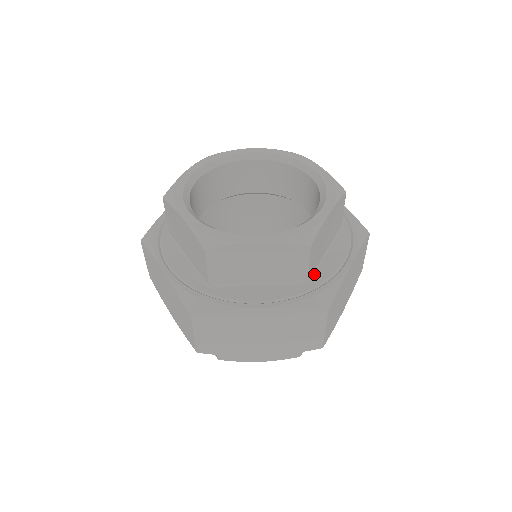
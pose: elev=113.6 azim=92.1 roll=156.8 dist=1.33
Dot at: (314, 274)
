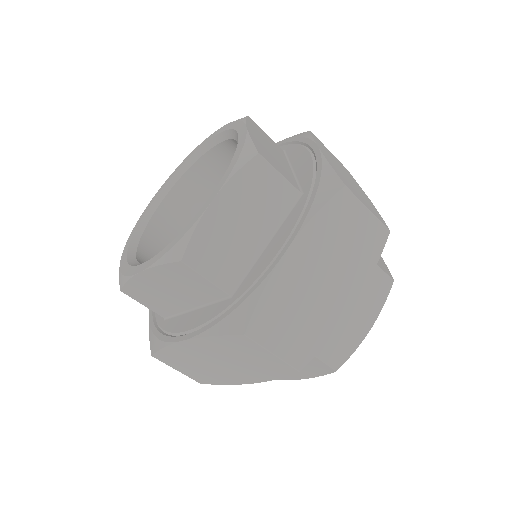
Dot at: (300, 185)
